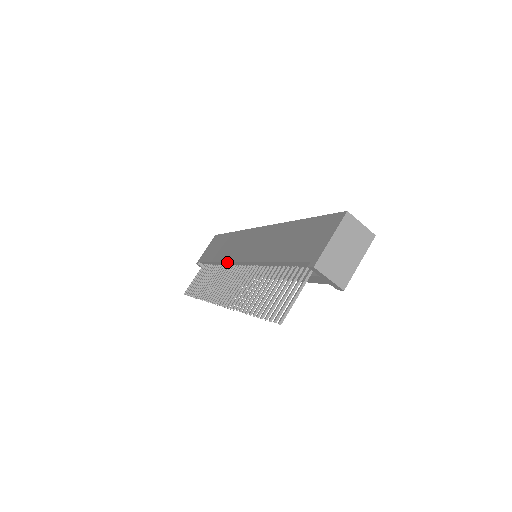
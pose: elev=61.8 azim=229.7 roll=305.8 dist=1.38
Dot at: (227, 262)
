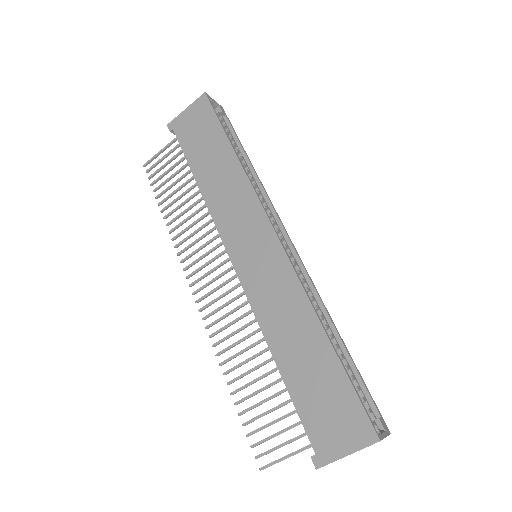
Dot at: (217, 227)
